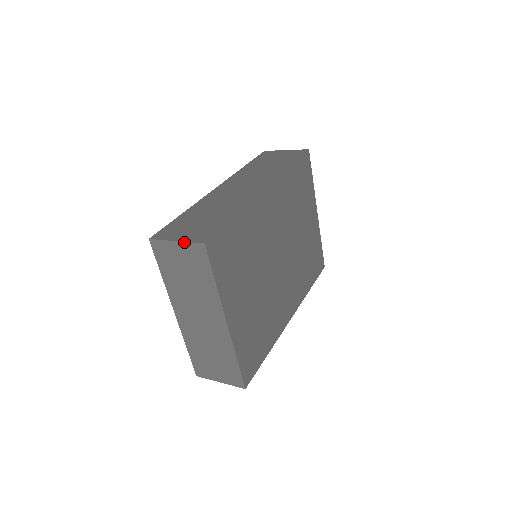
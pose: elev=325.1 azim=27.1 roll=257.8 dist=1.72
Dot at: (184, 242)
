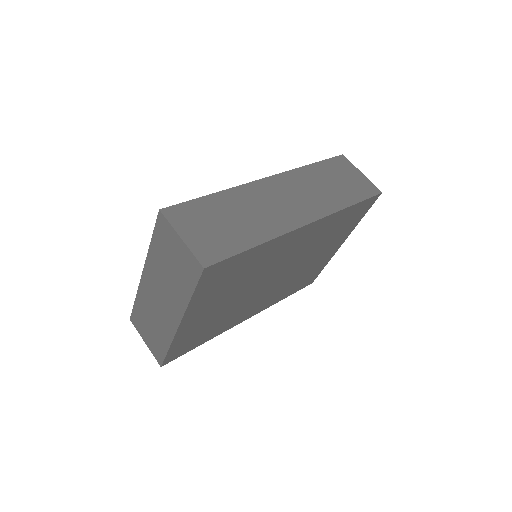
Dot at: (188, 247)
